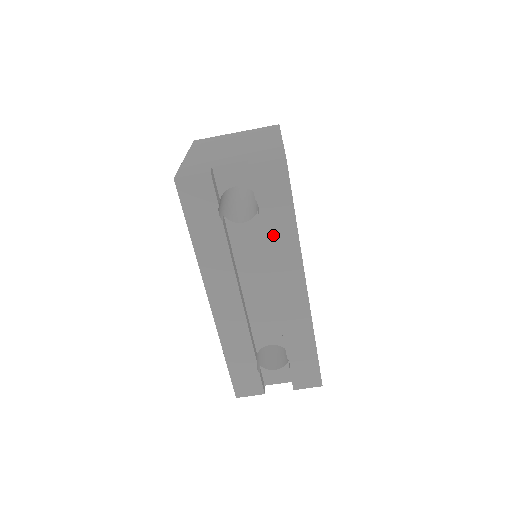
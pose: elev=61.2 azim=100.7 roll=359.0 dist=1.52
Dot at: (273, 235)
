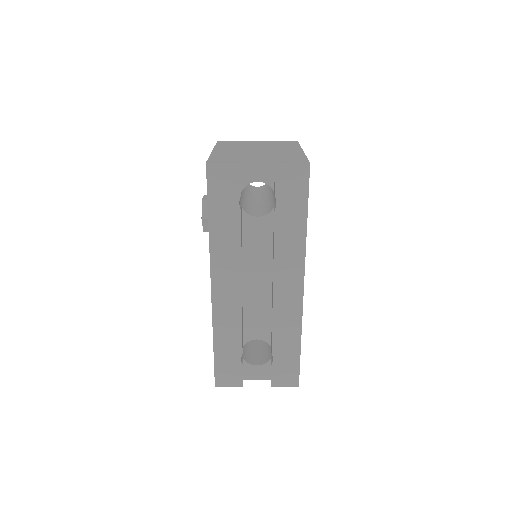
Dot at: (284, 232)
